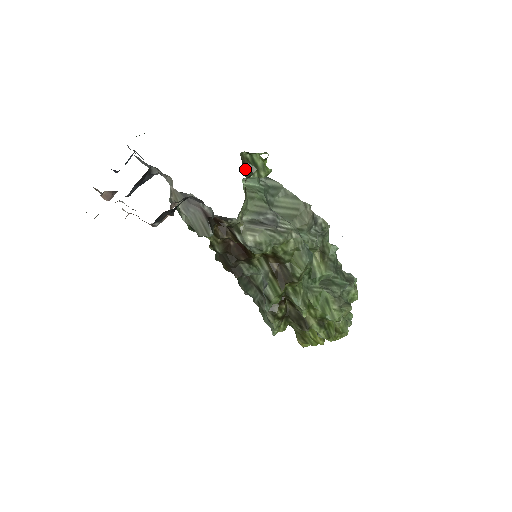
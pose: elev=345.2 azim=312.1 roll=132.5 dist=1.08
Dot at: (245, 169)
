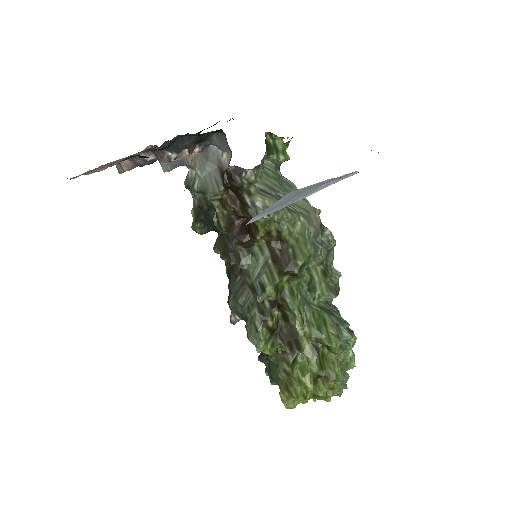
Dot at: (267, 145)
